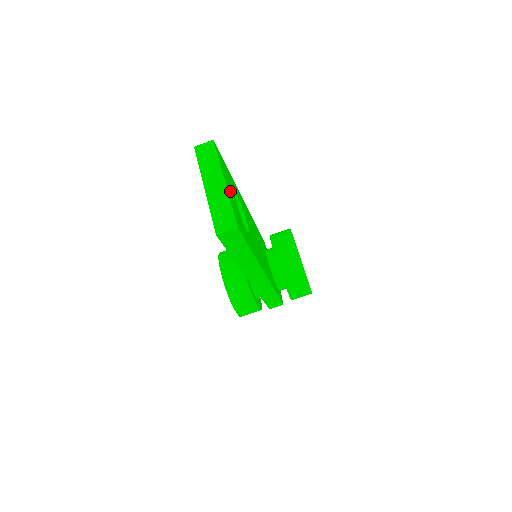
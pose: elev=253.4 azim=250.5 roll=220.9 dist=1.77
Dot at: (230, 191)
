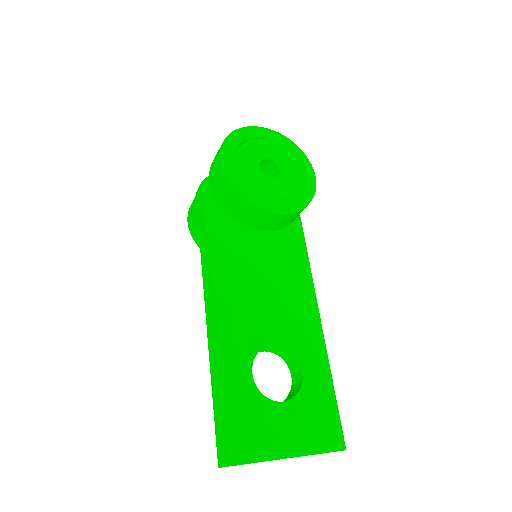
Dot at: (286, 432)
